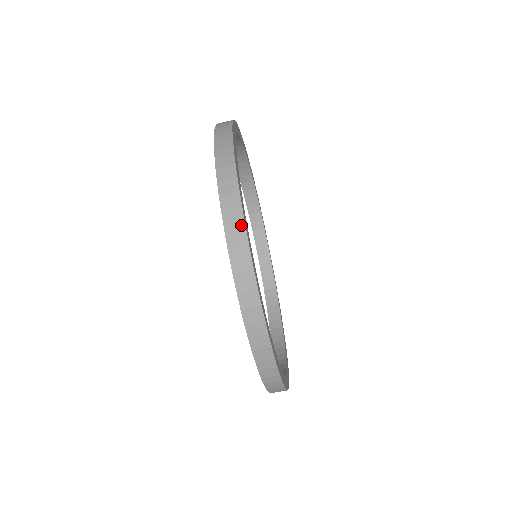
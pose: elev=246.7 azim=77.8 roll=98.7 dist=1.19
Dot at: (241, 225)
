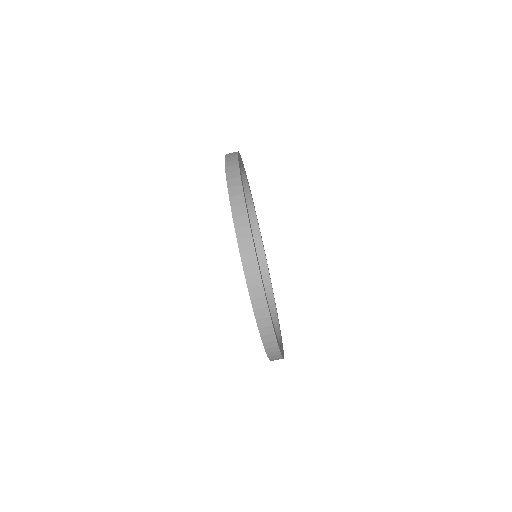
Dot at: (272, 335)
